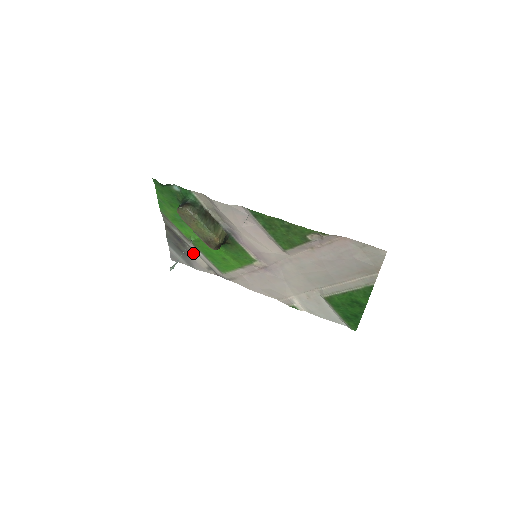
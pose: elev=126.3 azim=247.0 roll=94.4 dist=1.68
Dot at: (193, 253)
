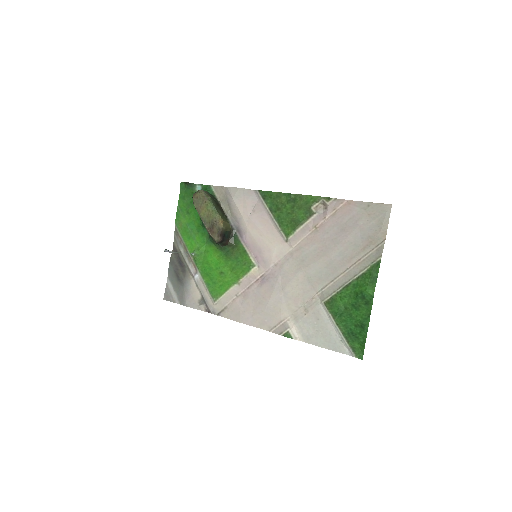
Dot at: (190, 281)
